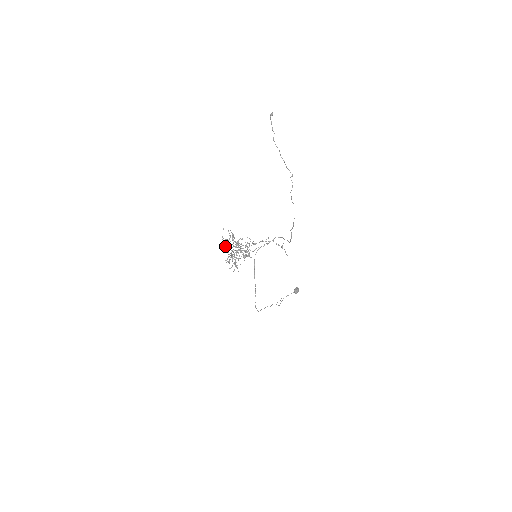
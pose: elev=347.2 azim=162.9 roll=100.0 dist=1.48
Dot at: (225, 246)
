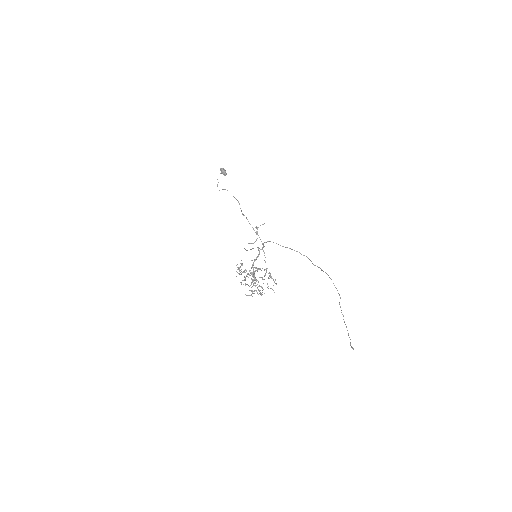
Dot at: occluded
